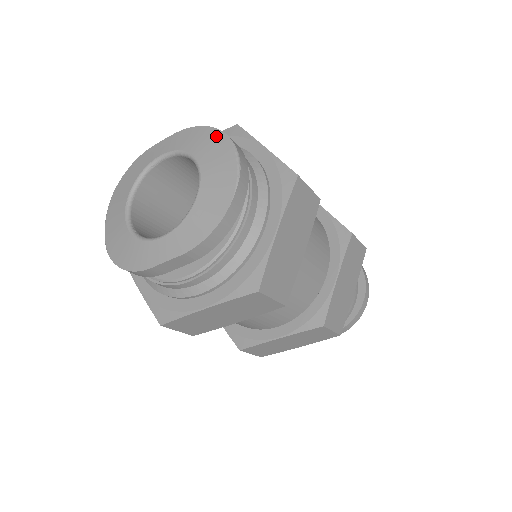
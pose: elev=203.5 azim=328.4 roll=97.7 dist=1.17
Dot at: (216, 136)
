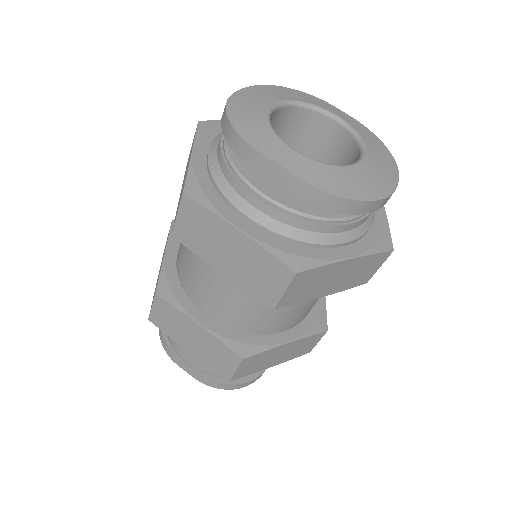
Dot at: (390, 159)
